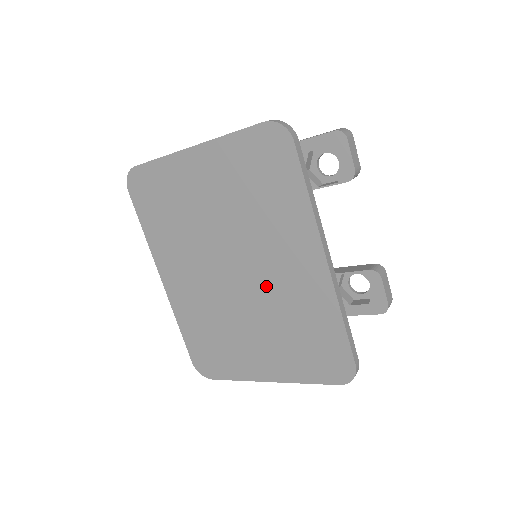
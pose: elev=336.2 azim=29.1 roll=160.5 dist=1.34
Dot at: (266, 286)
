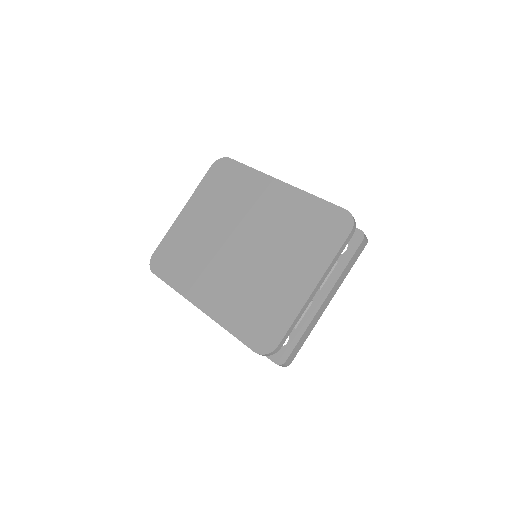
Dot at: (263, 229)
